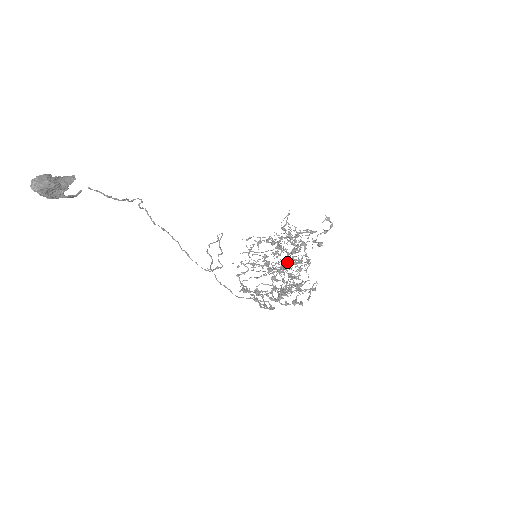
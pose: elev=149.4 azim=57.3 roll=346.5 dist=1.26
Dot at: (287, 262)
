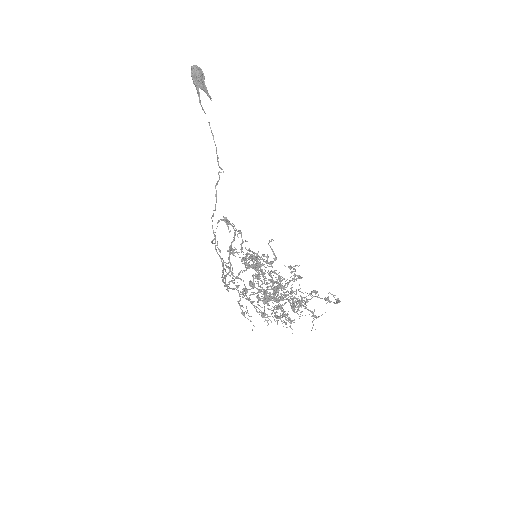
Dot at: occluded
